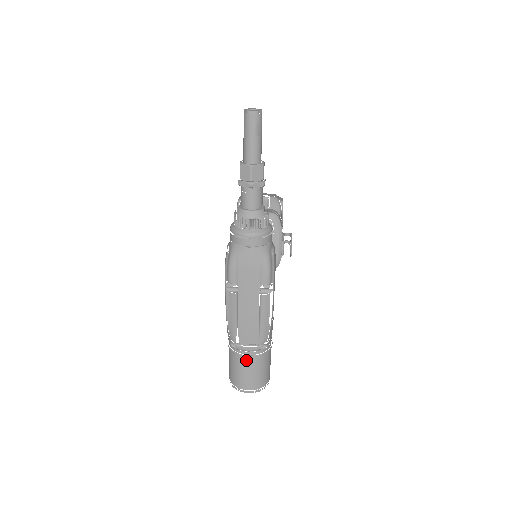
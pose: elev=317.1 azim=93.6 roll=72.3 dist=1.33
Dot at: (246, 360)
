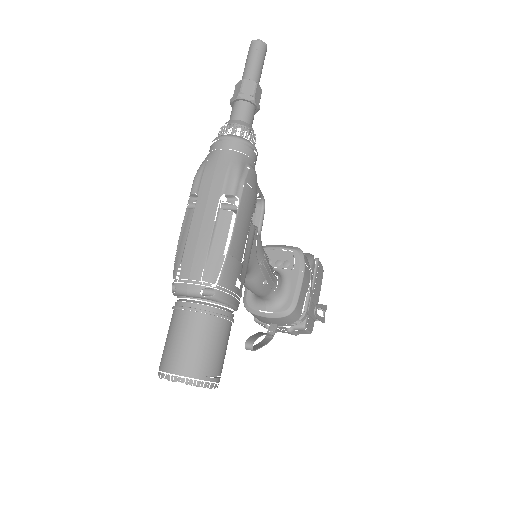
Dot at: (183, 316)
